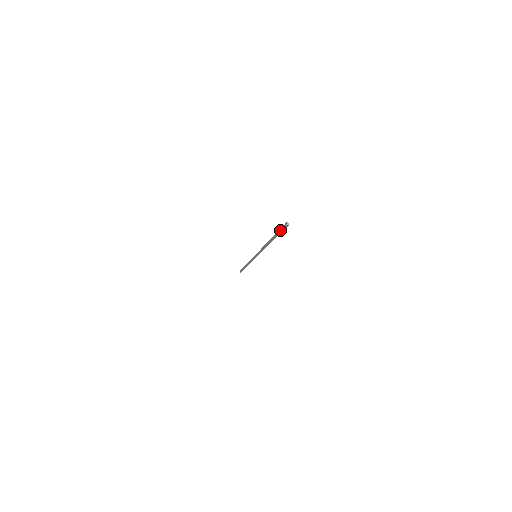
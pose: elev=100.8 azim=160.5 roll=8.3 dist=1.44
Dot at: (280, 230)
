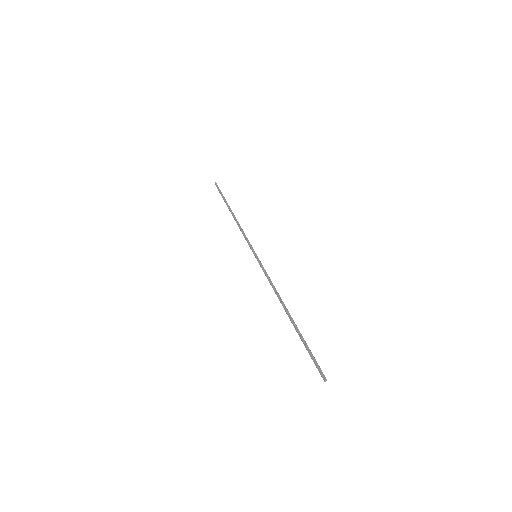
Dot at: occluded
